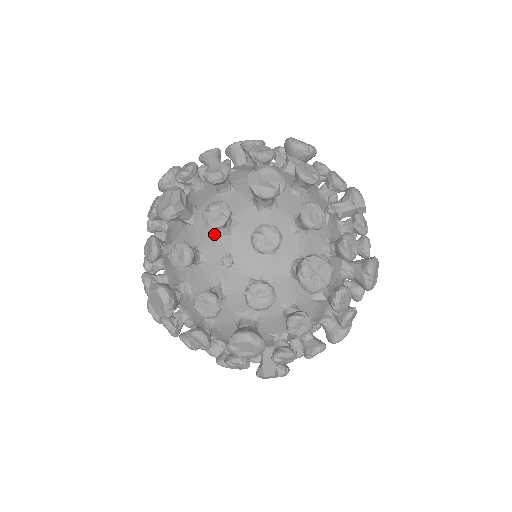
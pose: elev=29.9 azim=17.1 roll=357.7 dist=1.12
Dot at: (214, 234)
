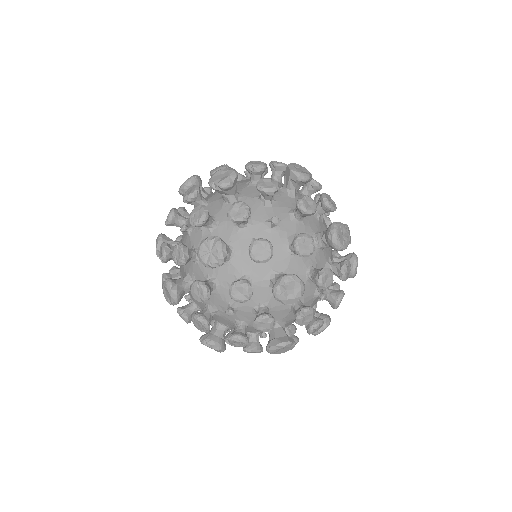
Dot at: occluded
